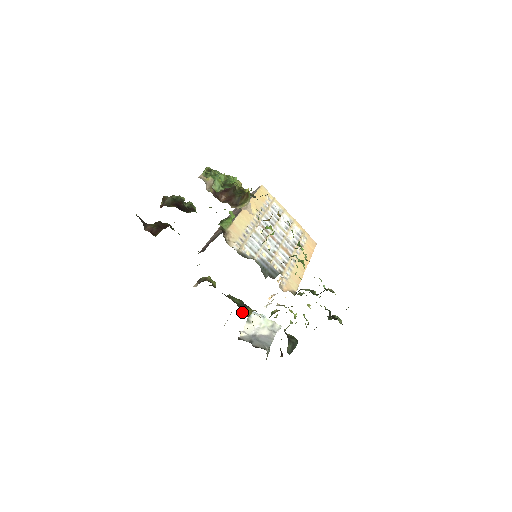
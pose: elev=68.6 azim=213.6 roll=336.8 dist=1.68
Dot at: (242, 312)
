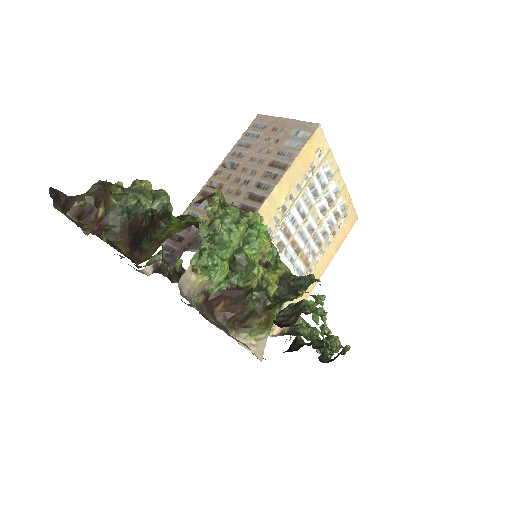
Dot at: occluded
